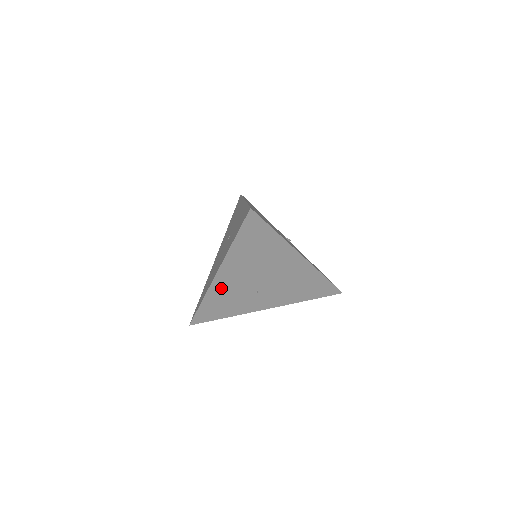
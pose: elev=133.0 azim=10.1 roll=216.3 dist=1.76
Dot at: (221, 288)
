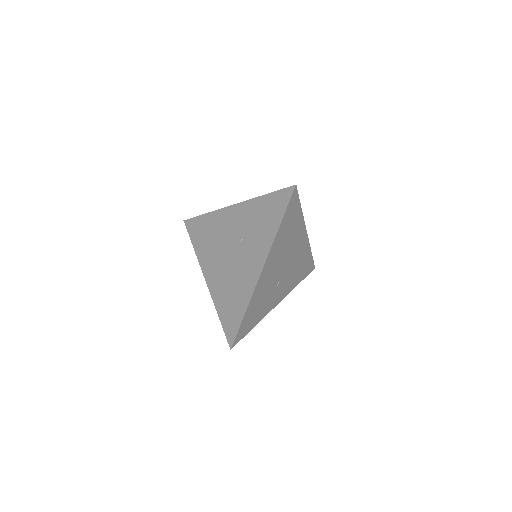
Dot at: (260, 288)
